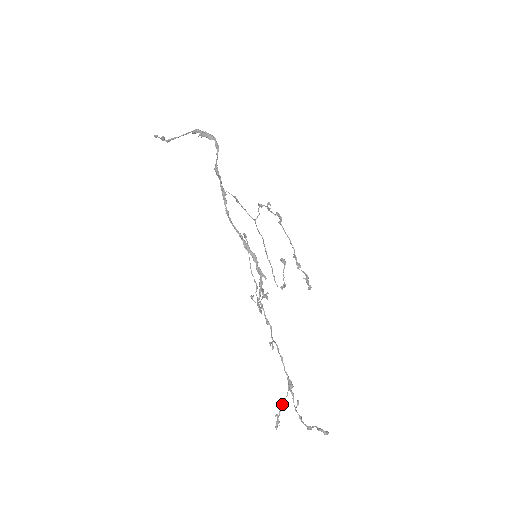
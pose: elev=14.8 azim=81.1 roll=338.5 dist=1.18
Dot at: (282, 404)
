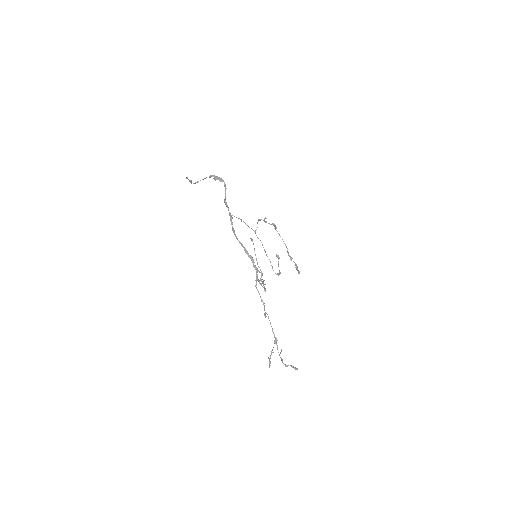
Dot at: (271, 352)
